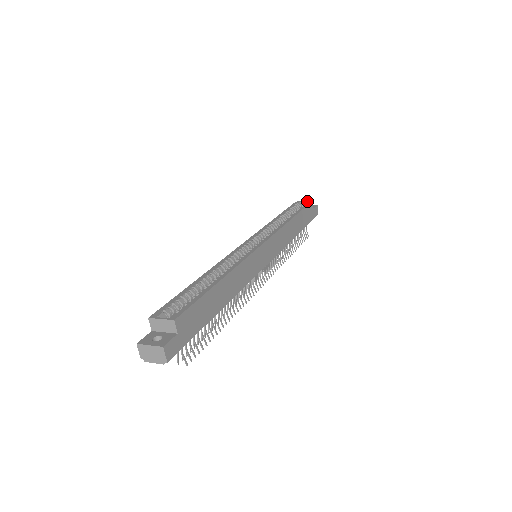
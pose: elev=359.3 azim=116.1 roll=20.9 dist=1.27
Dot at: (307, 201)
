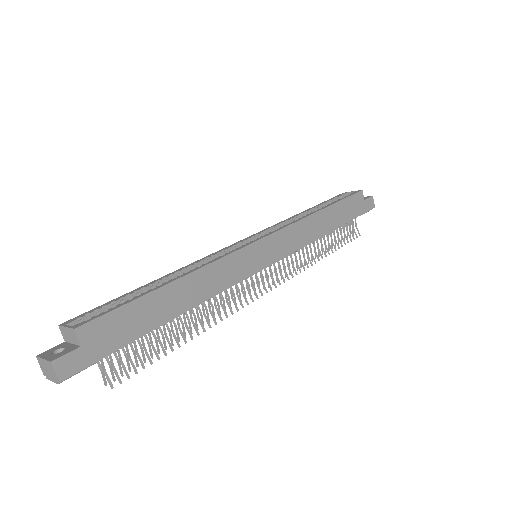
Dot at: (355, 191)
